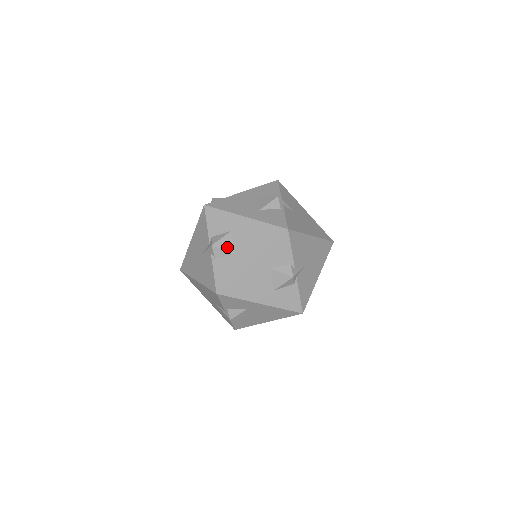
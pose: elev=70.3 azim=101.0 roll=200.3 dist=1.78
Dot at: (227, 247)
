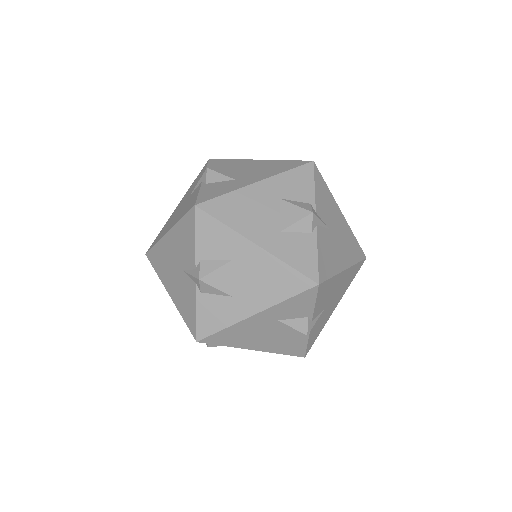
Dot at: (222, 284)
